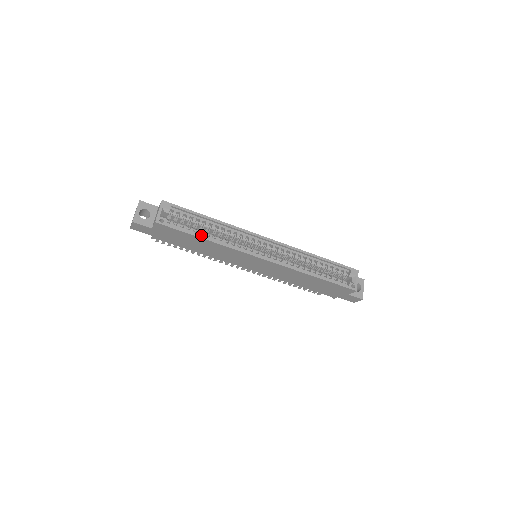
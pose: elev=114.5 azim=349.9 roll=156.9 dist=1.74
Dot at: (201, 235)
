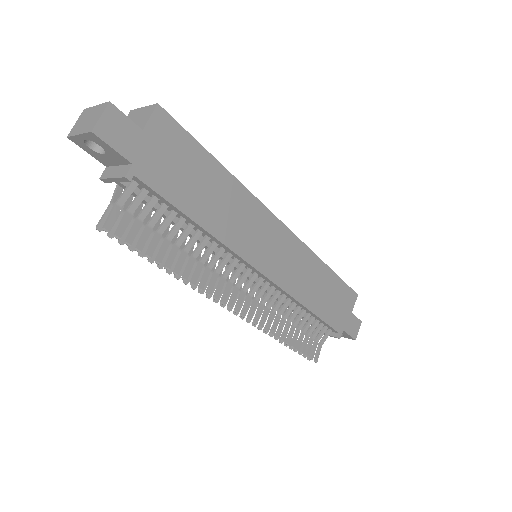
Dot at: (211, 166)
